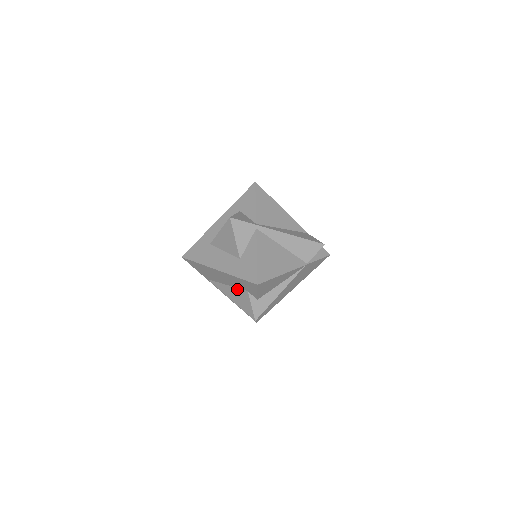
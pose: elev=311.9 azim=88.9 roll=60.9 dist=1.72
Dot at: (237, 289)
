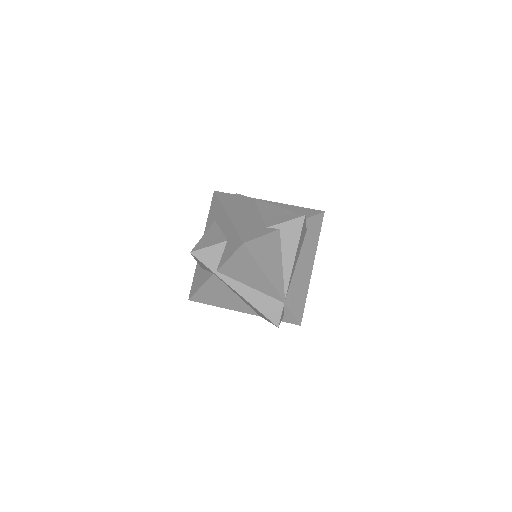
Dot at: occluded
